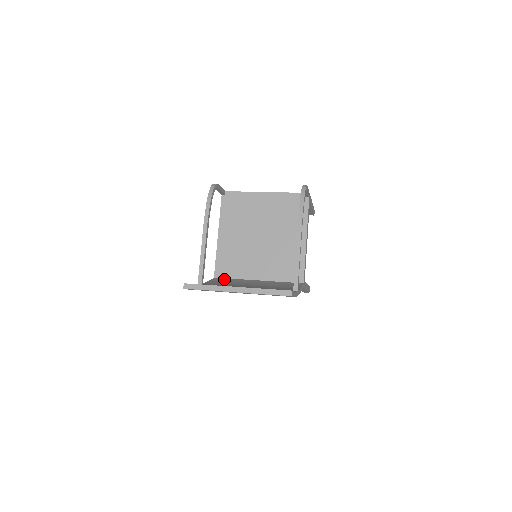
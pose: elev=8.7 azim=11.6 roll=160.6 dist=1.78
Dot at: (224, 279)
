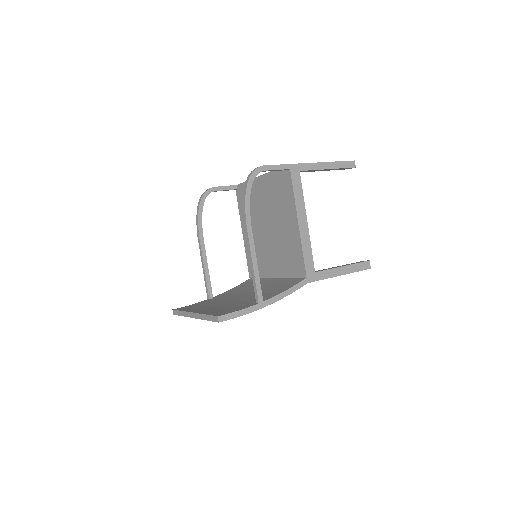
Dot at: (251, 281)
